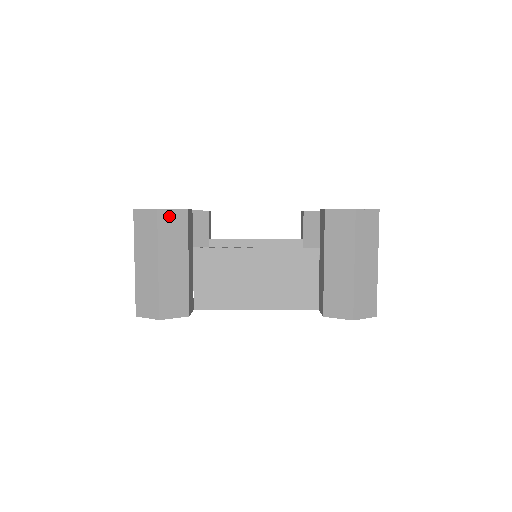
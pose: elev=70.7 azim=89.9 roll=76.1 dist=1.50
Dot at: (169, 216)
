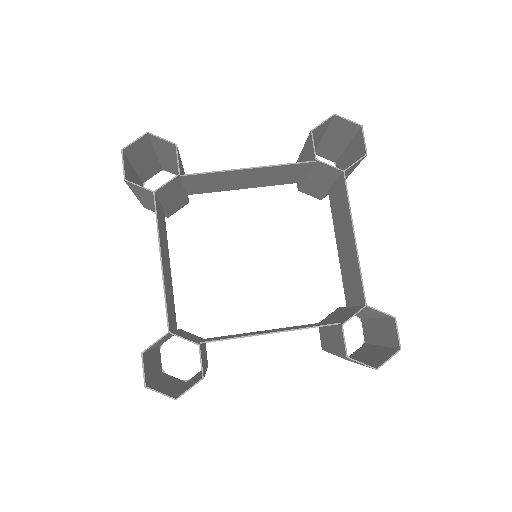
Dot at: (171, 171)
